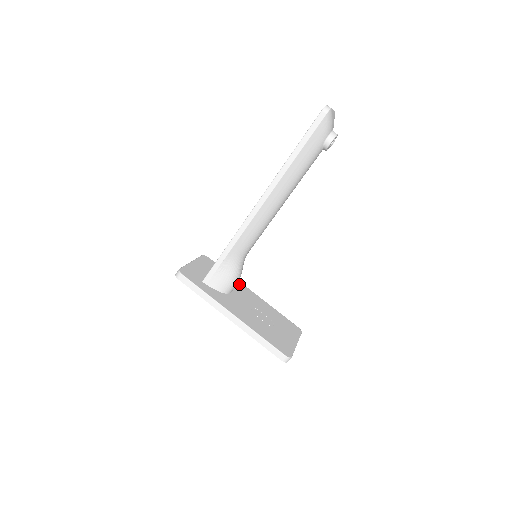
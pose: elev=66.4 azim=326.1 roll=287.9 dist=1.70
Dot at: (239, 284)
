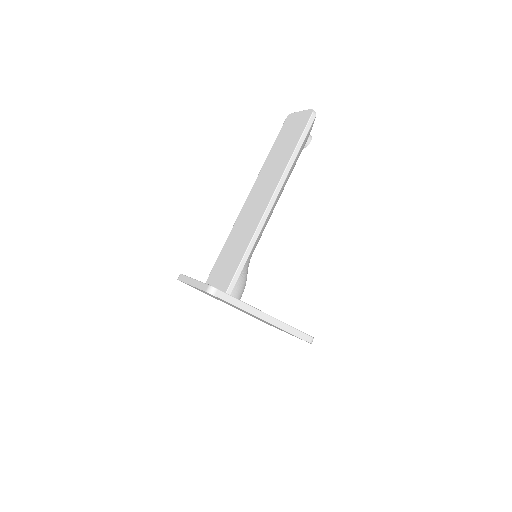
Dot at: occluded
